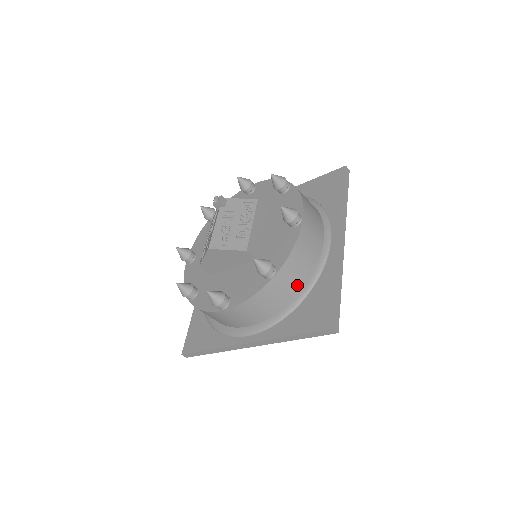
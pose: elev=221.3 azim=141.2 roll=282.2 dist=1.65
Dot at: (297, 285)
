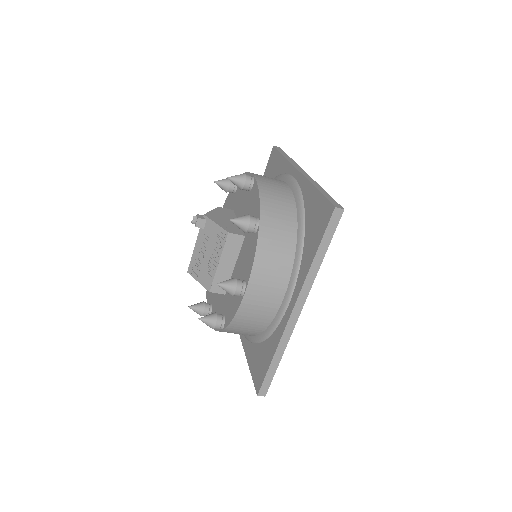
Dot at: (252, 333)
